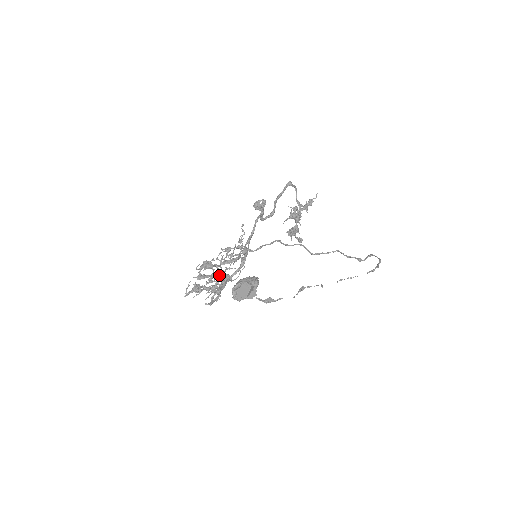
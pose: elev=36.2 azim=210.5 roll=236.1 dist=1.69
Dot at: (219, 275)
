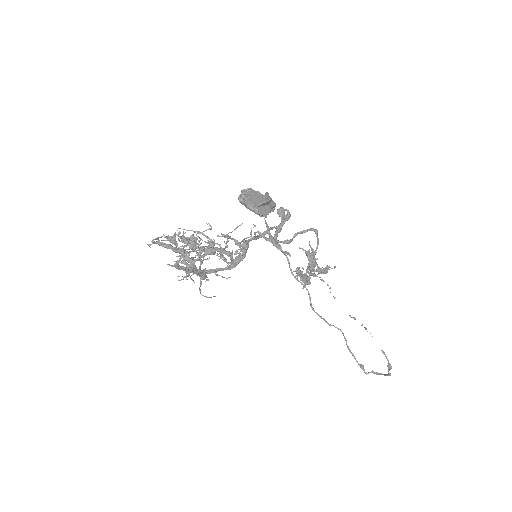
Dot at: (208, 237)
